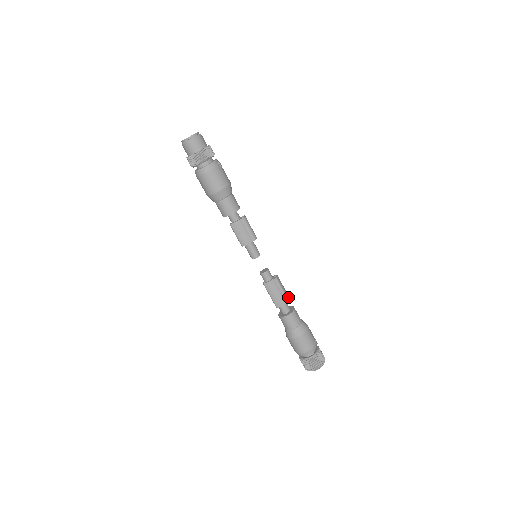
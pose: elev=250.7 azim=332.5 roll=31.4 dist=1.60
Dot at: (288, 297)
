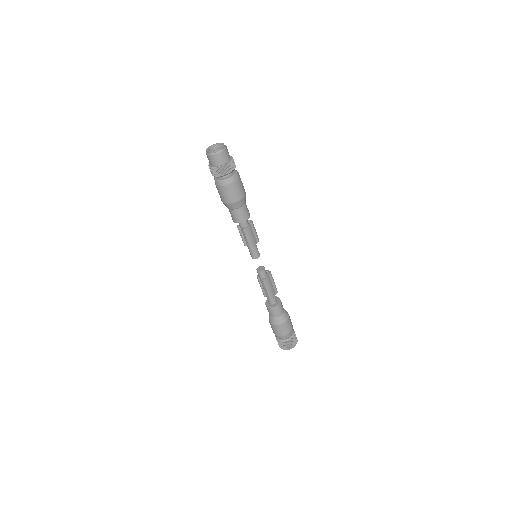
Dot at: (275, 288)
